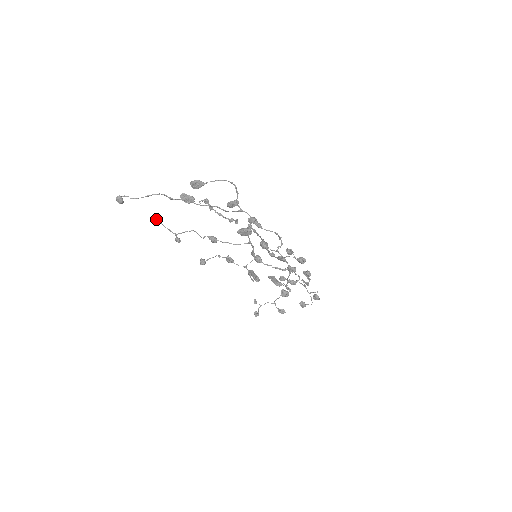
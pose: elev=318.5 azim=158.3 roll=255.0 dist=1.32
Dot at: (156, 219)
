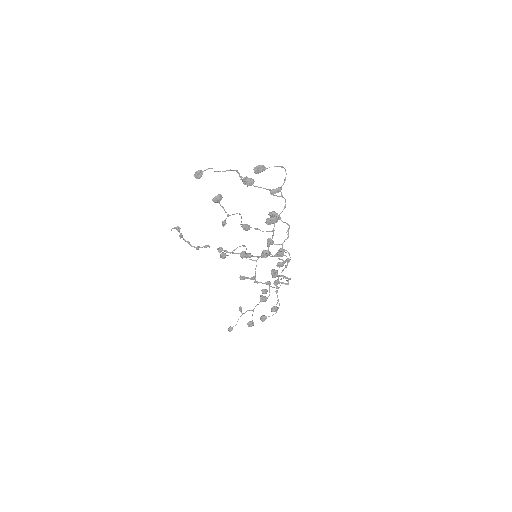
Dot at: (220, 197)
